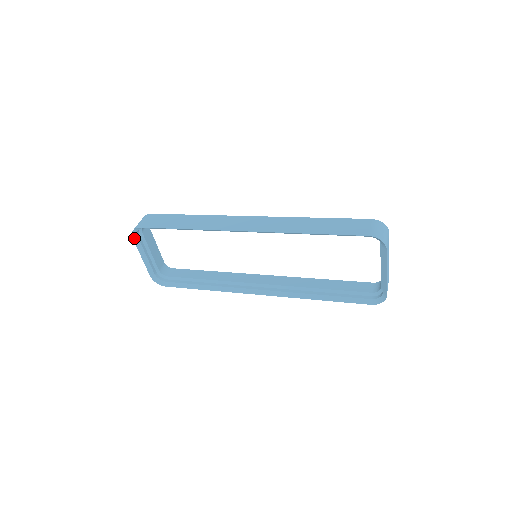
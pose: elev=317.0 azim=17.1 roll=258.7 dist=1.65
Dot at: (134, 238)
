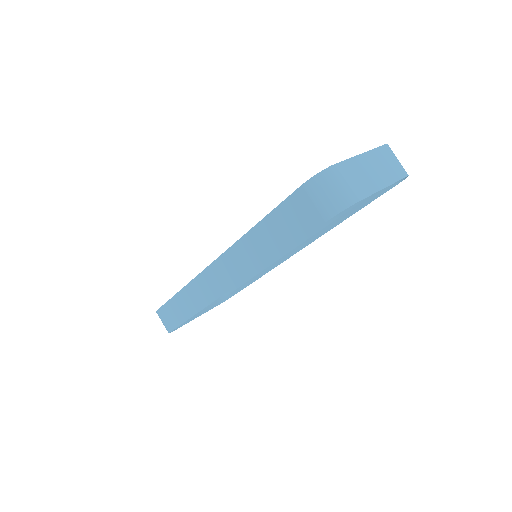
Dot at: (177, 328)
